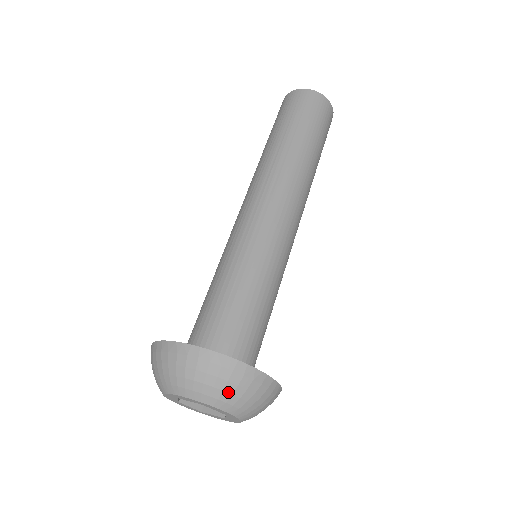
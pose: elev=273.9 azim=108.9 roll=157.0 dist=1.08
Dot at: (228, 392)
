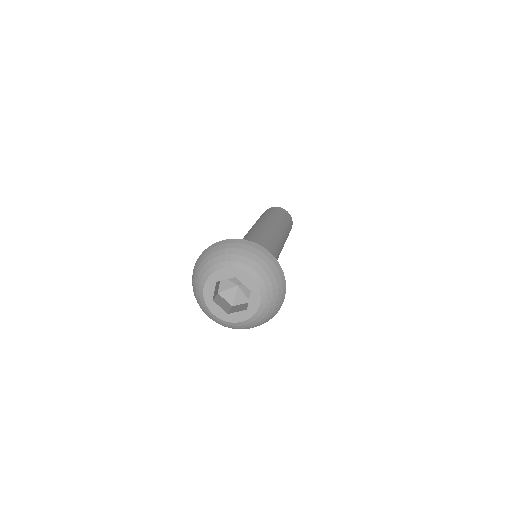
Dot at: (254, 261)
